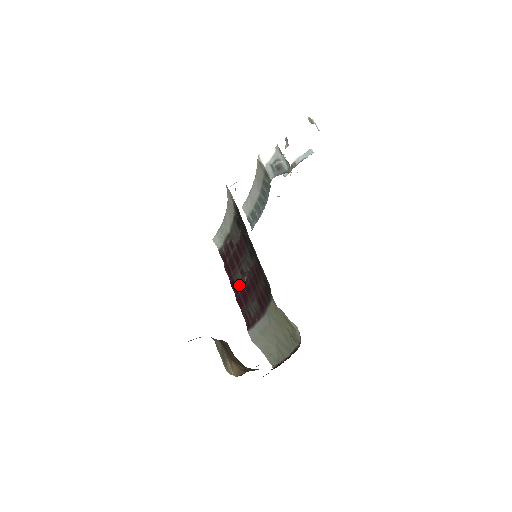
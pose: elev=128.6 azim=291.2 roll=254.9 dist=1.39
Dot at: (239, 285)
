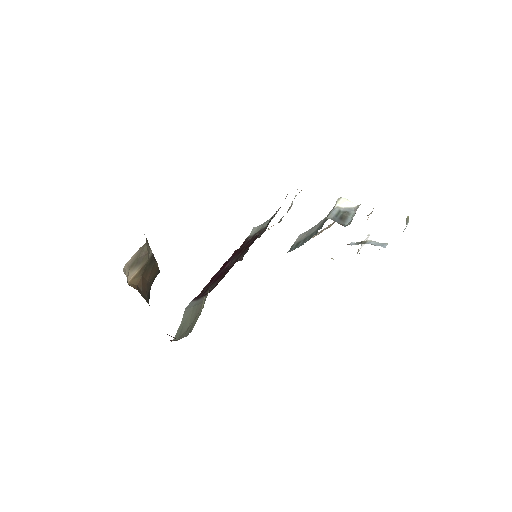
Dot at: (226, 267)
